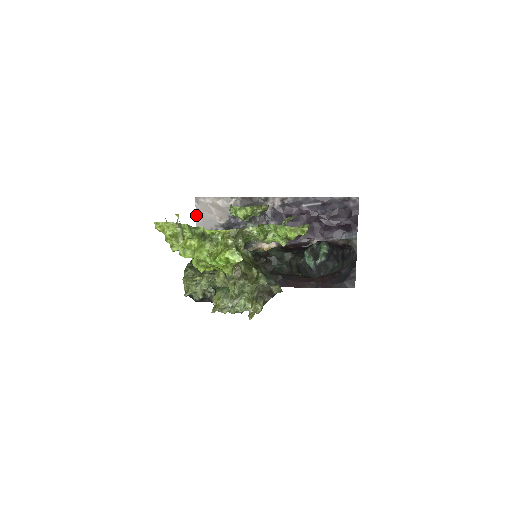
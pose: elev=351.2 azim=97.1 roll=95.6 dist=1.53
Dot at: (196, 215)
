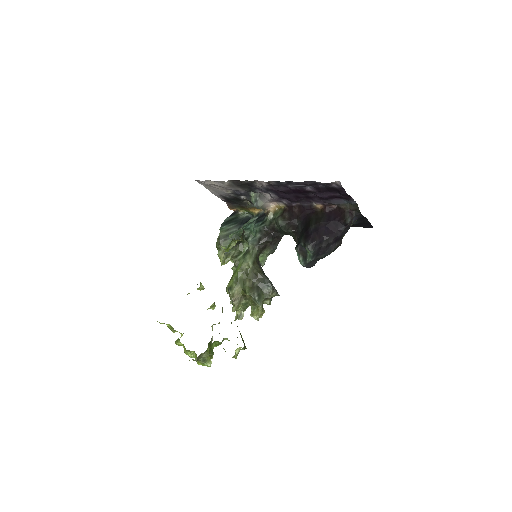
Dot at: (206, 188)
